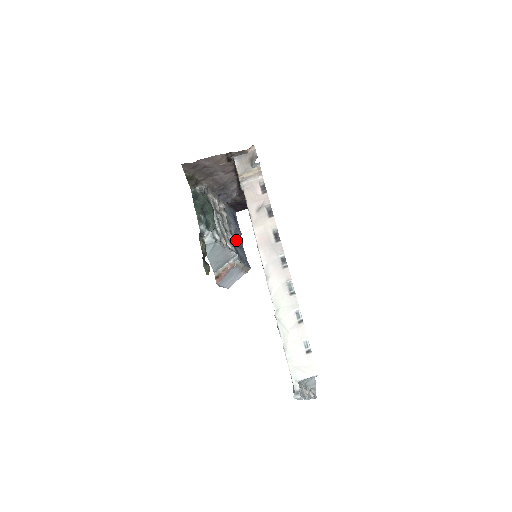
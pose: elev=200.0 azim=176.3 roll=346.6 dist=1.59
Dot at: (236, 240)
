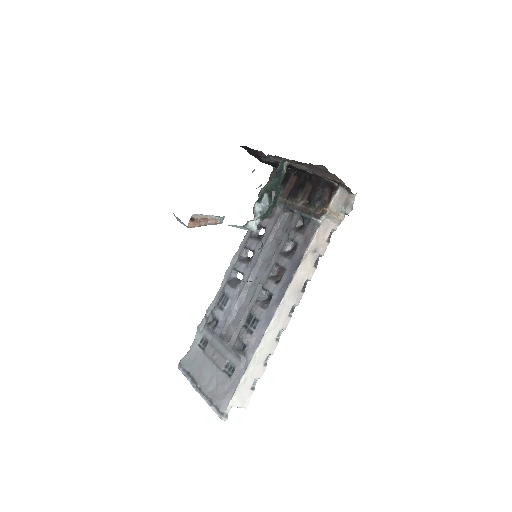
Dot at: occluded
